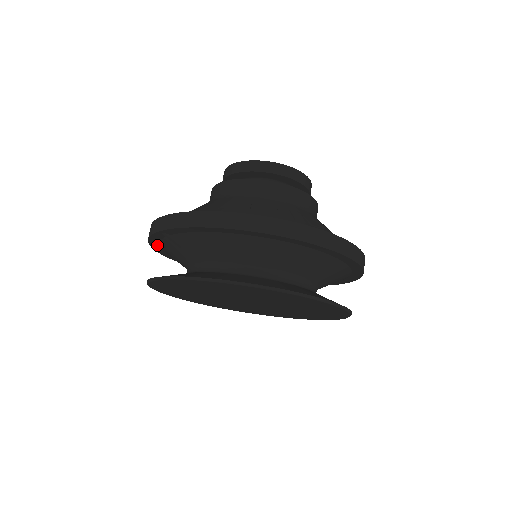
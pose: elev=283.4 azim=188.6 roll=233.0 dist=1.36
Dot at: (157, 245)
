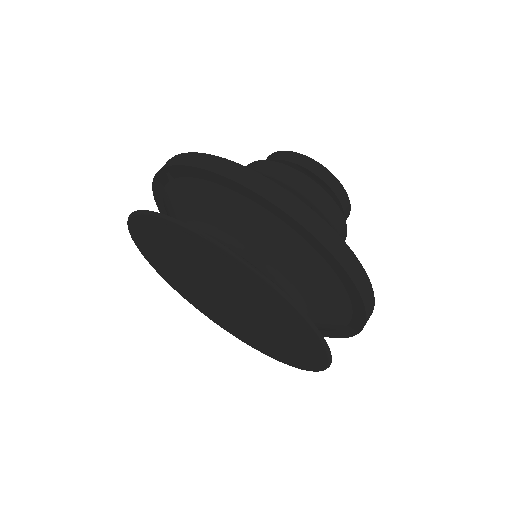
Dot at: (160, 197)
